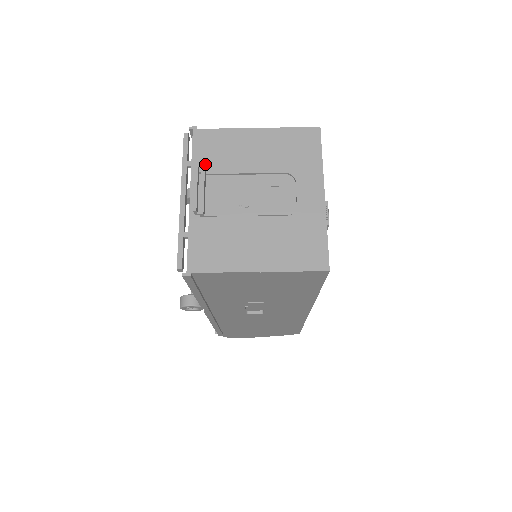
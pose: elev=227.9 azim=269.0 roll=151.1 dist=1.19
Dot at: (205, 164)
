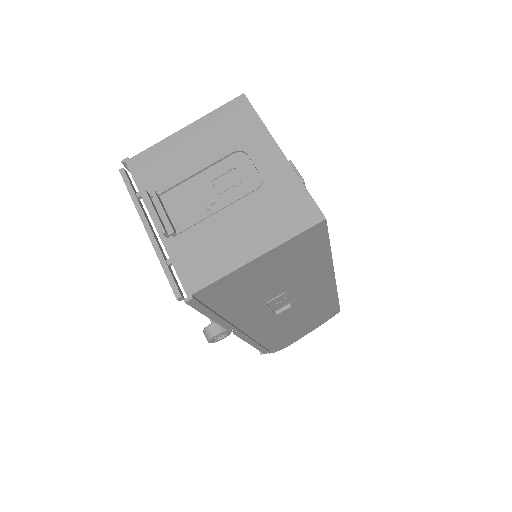
Dot at: (153, 186)
